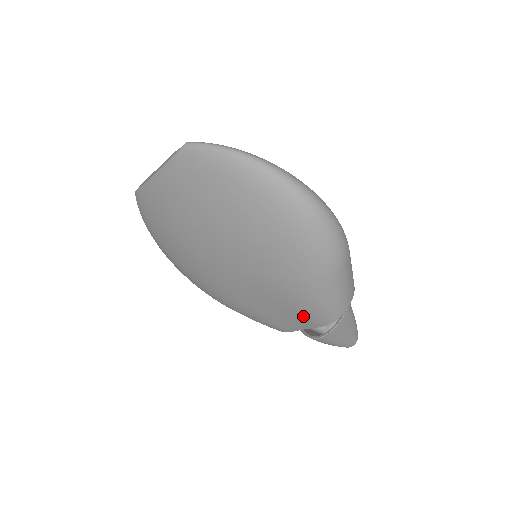
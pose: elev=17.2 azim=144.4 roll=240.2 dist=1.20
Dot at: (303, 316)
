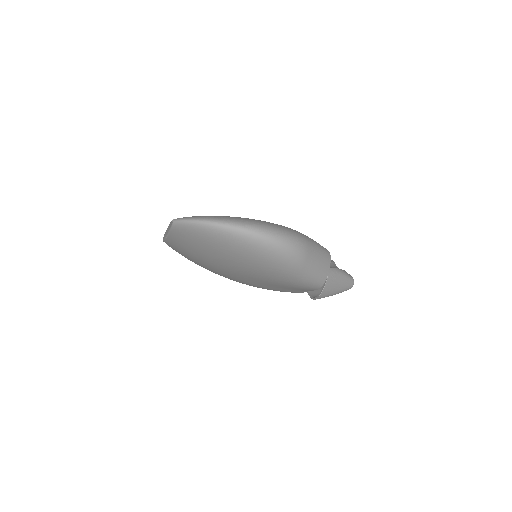
Dot at: occluded
